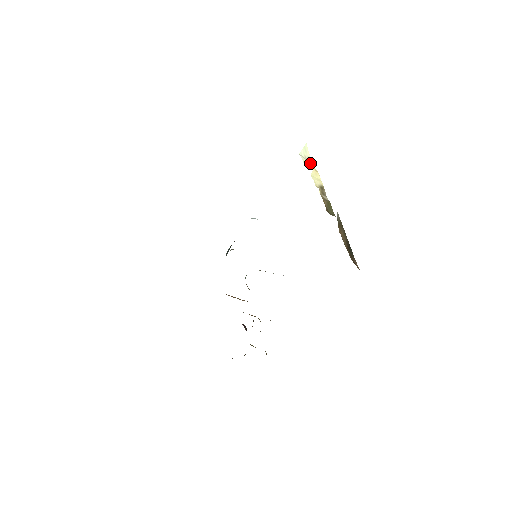
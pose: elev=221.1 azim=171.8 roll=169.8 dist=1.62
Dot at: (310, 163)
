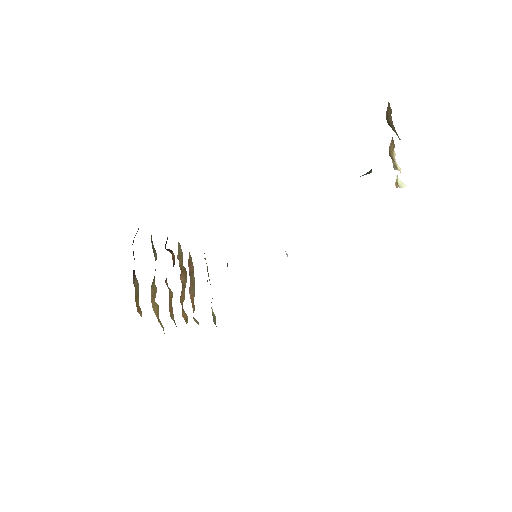
Dot at: occluded
